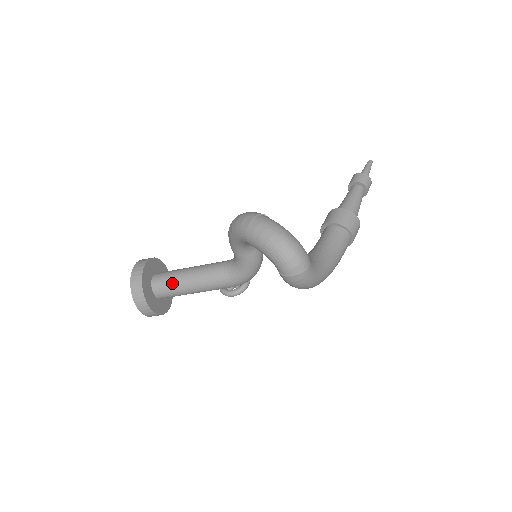
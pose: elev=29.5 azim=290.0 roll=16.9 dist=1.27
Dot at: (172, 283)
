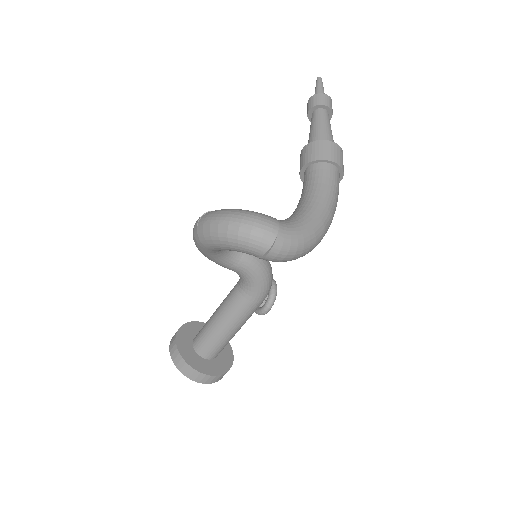
Dot at: (208, 337)
